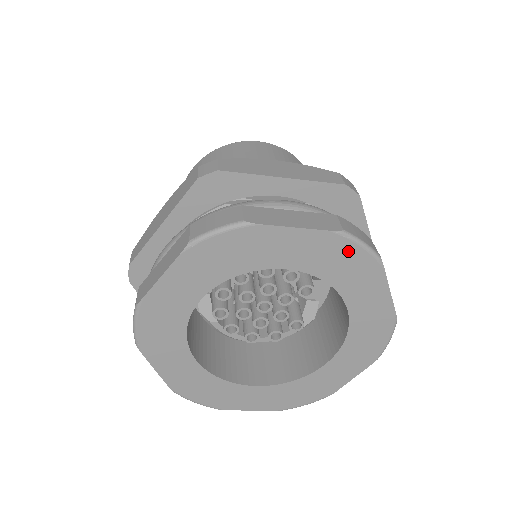
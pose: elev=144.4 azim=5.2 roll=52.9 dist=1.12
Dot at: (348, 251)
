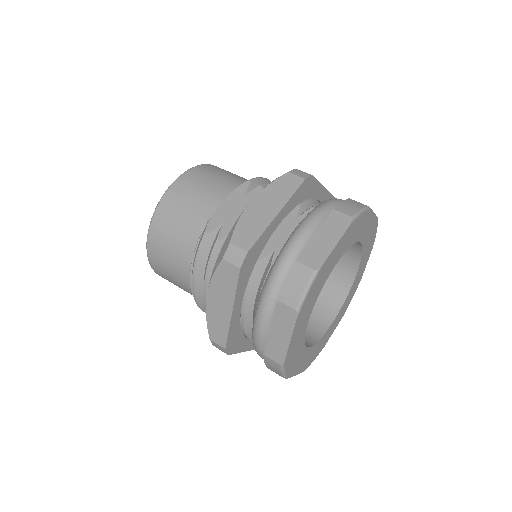
Dot at: (357, 222)
